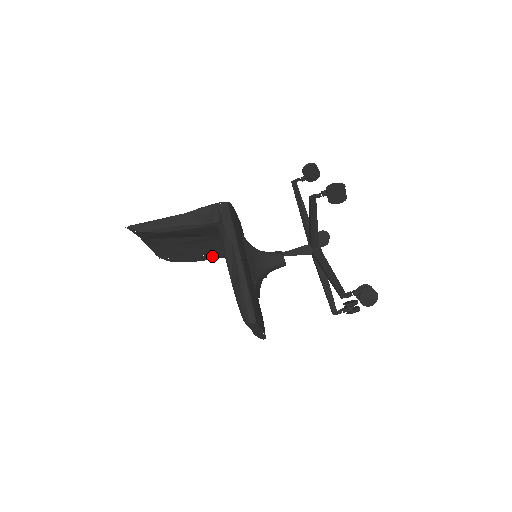
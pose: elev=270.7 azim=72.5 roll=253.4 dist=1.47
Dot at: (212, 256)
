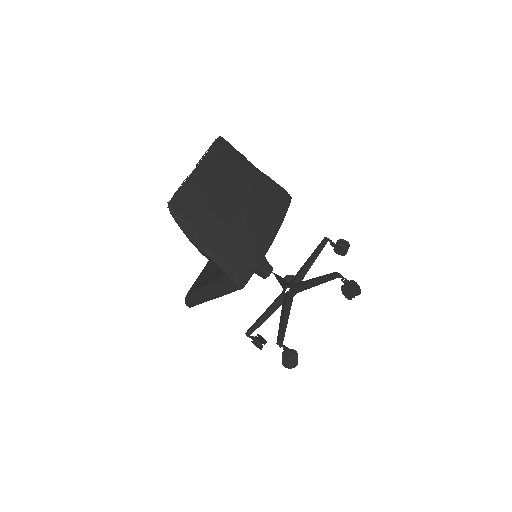
Dot at: occluded
